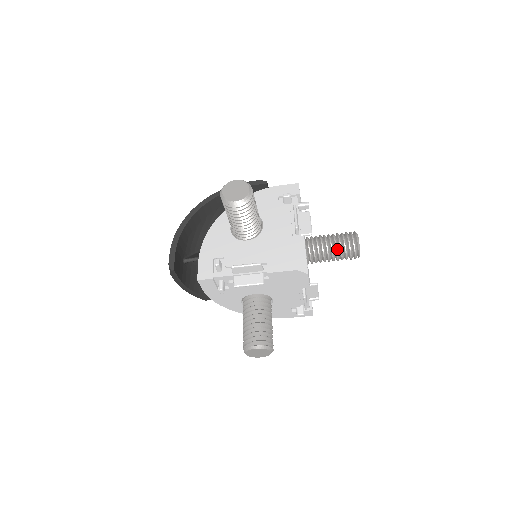
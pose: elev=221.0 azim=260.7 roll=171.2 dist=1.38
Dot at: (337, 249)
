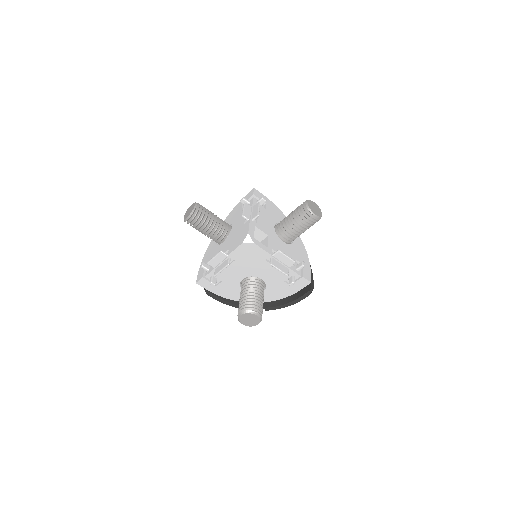
Dot at: (295, 219)
